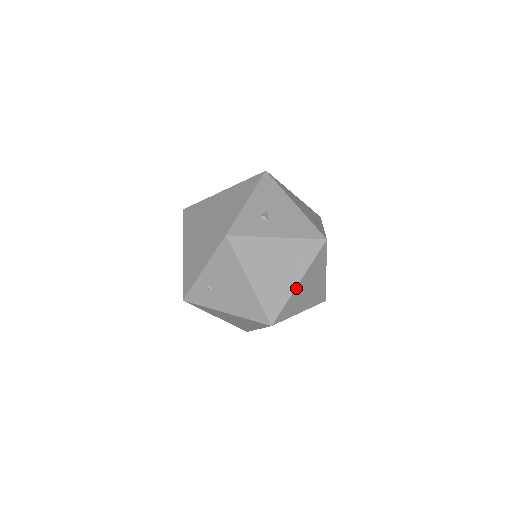
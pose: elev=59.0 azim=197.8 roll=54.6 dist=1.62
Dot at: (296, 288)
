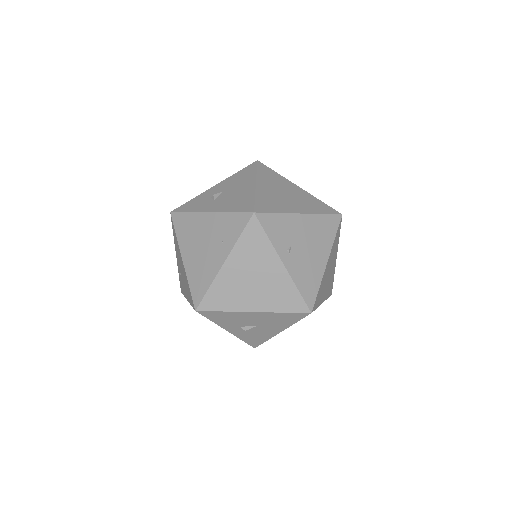
Dot at: (222, 270)
